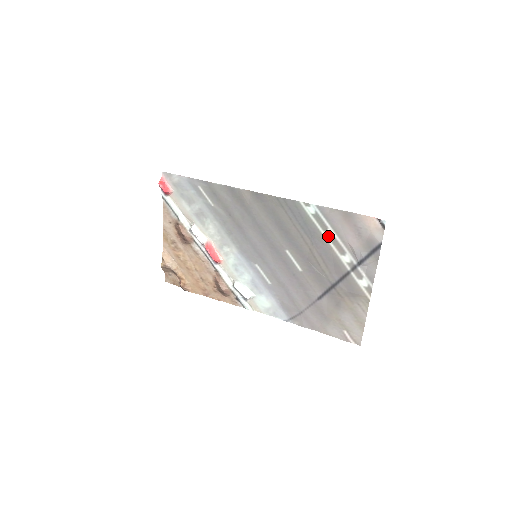
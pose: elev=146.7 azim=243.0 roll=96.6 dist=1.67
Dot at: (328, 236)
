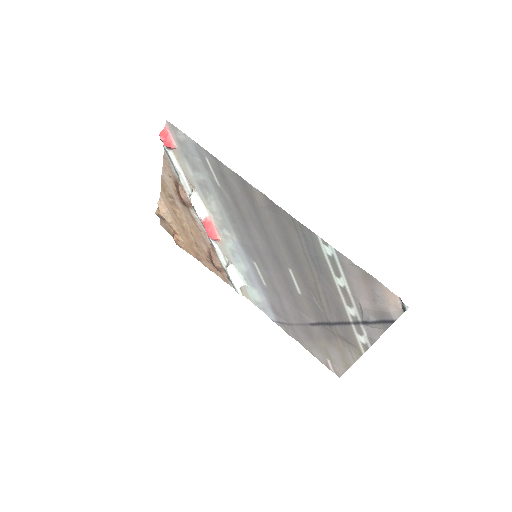
Dot at: (339, 283)
